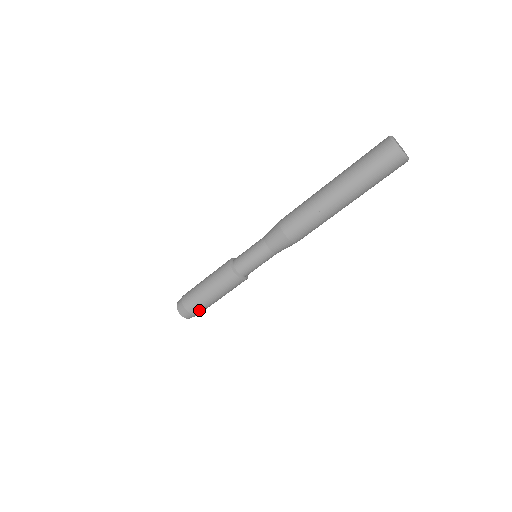
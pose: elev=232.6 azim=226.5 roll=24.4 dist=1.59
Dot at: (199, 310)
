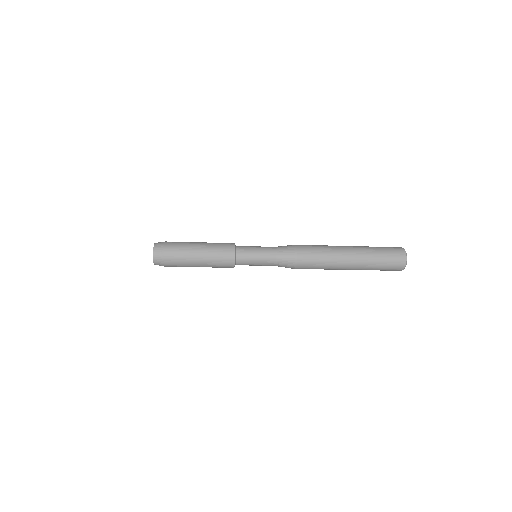
Dot at: occluded
